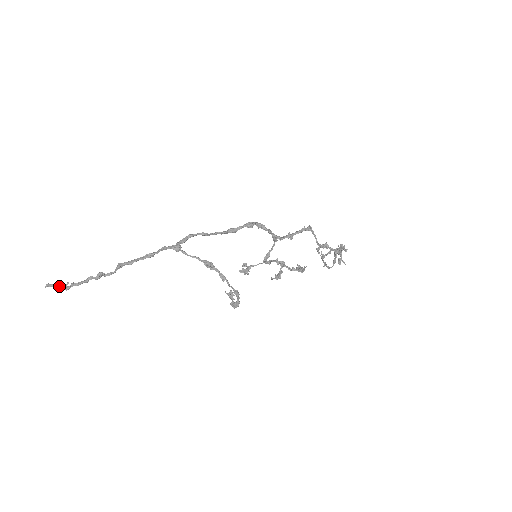
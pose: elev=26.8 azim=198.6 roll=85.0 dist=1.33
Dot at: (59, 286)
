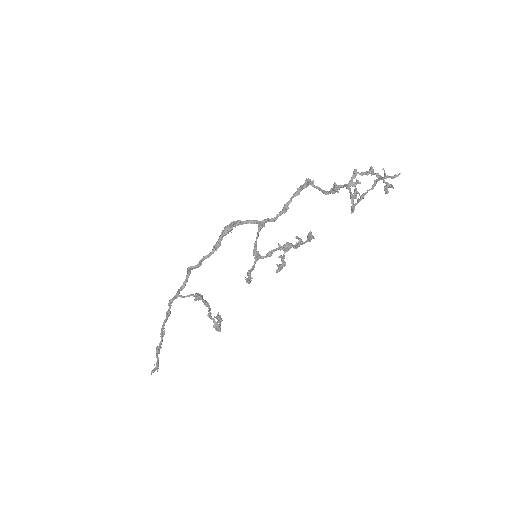
Dot at: (154, 370)
